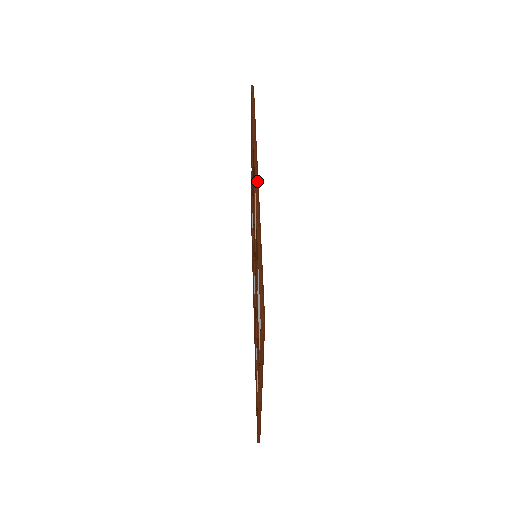
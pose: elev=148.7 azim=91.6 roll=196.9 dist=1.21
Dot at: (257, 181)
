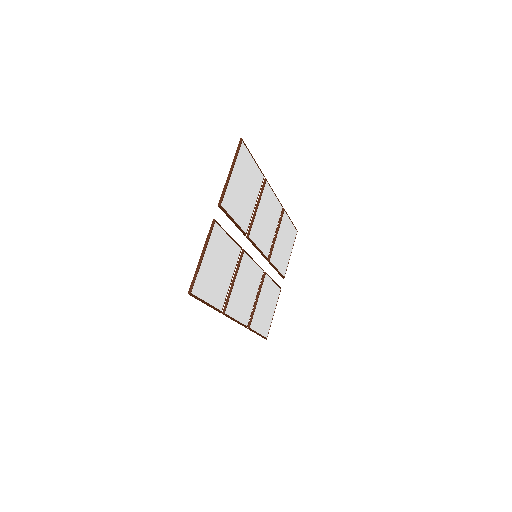
Dot at: occluded
